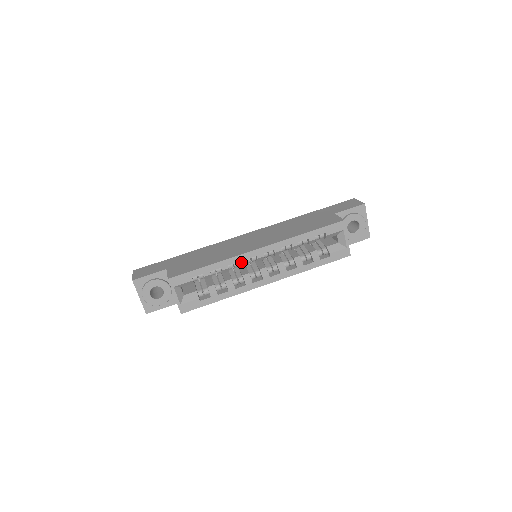
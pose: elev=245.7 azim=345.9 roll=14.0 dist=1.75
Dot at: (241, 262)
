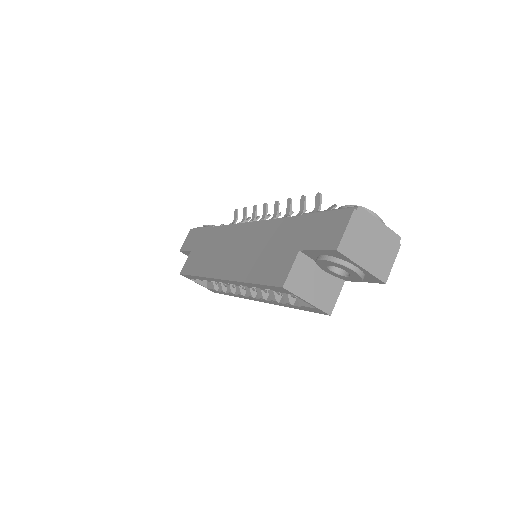
Dot at: (217, 282)
